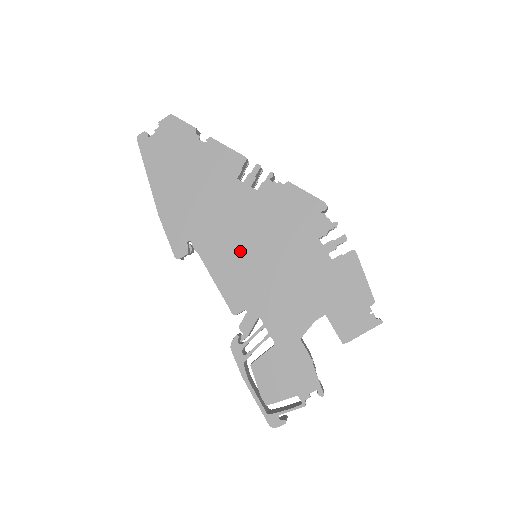
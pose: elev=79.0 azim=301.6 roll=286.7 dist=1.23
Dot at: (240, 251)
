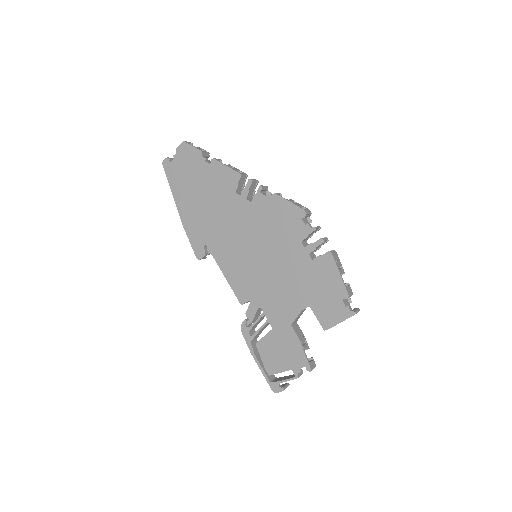
Dot at: (242, 253)
